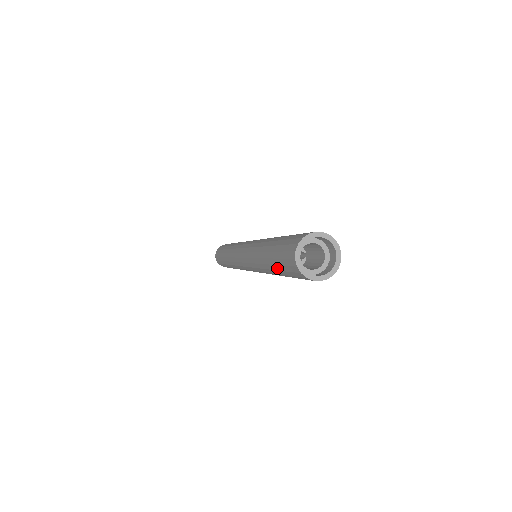
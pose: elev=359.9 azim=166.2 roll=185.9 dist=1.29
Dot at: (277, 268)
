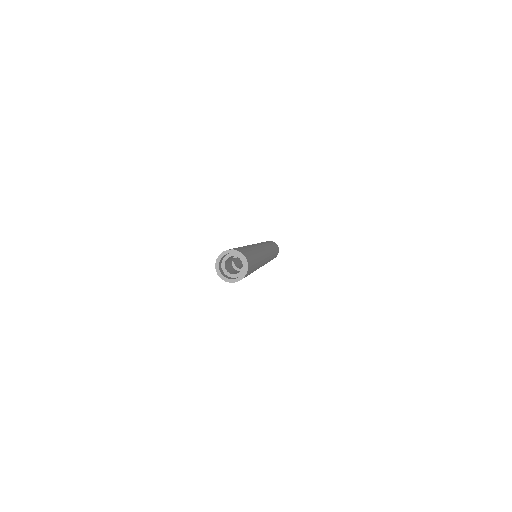
Dot at: occluded
